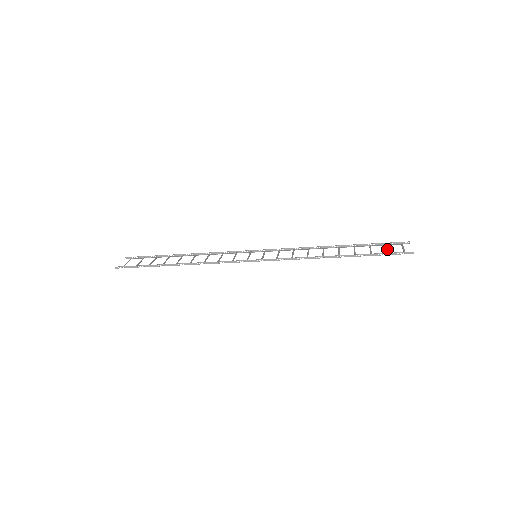
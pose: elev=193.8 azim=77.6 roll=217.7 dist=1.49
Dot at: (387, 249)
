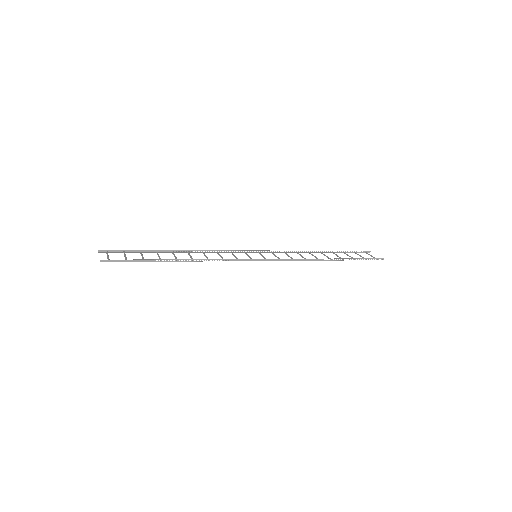
Dot at: (361, 256)
